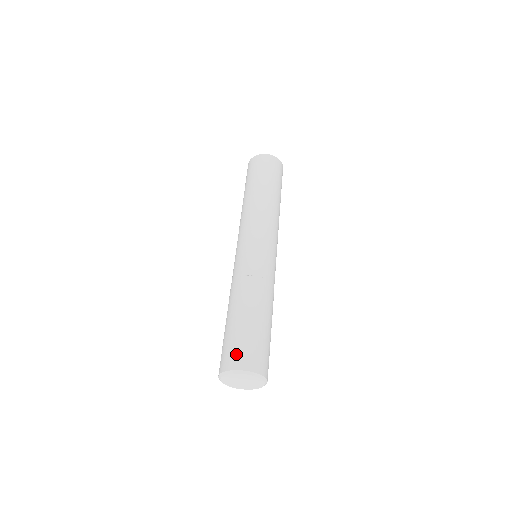
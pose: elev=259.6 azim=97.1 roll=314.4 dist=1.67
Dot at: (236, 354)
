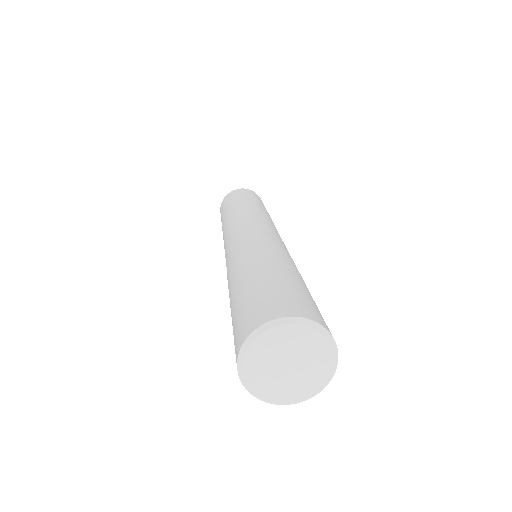
Dot at: (245, 319)
